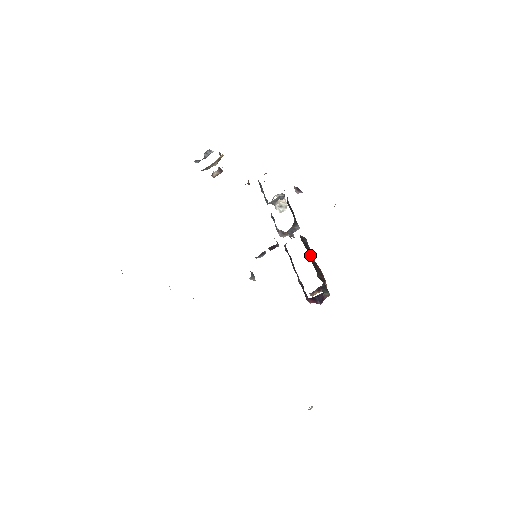
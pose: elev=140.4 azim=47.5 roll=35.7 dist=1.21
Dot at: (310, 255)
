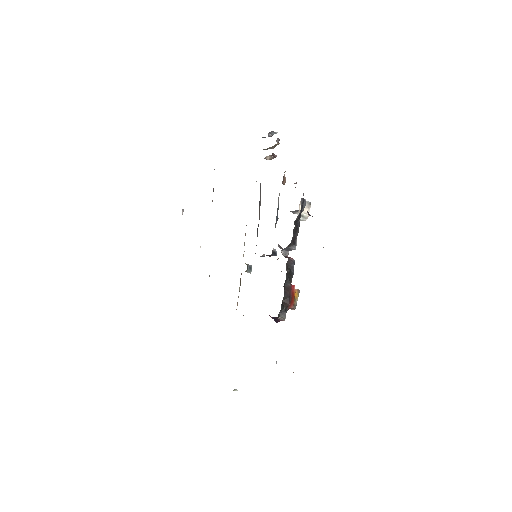
Dot at: (287, 280)
